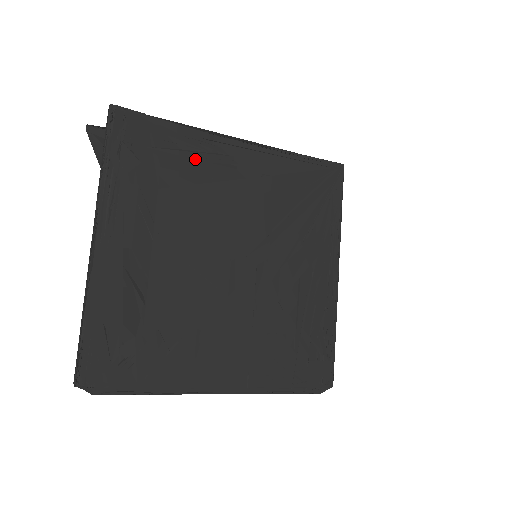
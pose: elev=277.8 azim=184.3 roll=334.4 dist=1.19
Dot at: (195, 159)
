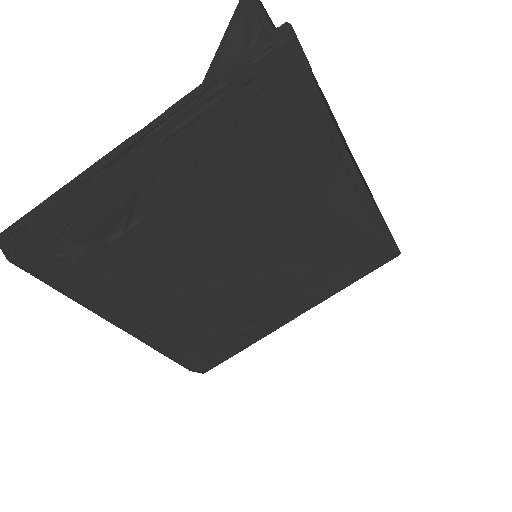
Dot at: (302, 150)
